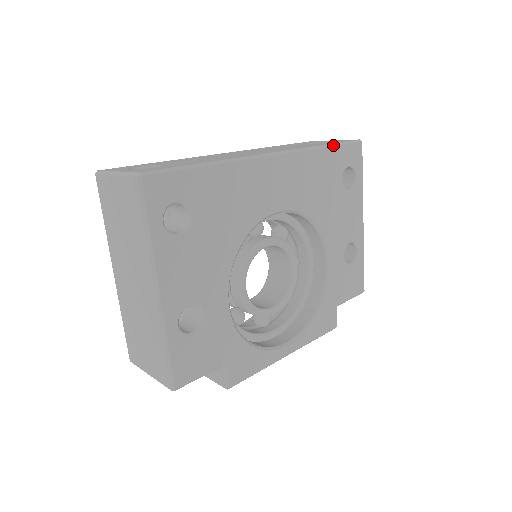
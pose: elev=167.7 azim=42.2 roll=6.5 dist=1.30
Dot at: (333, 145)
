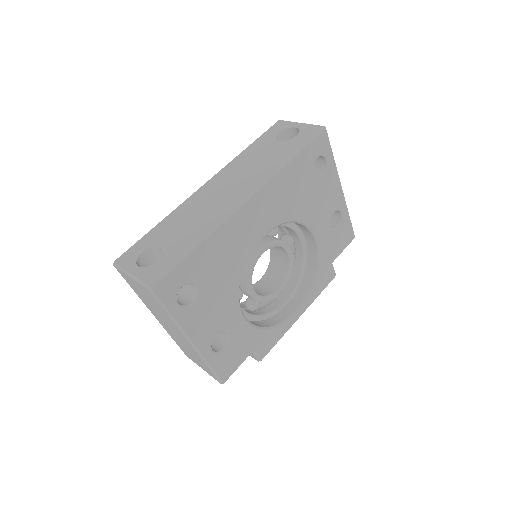
Dot at: (298, 152)
